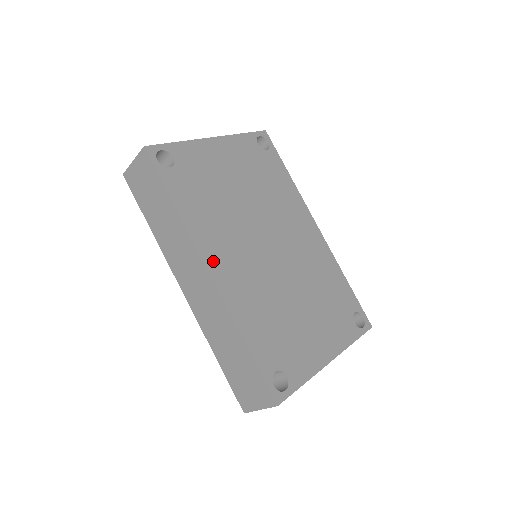
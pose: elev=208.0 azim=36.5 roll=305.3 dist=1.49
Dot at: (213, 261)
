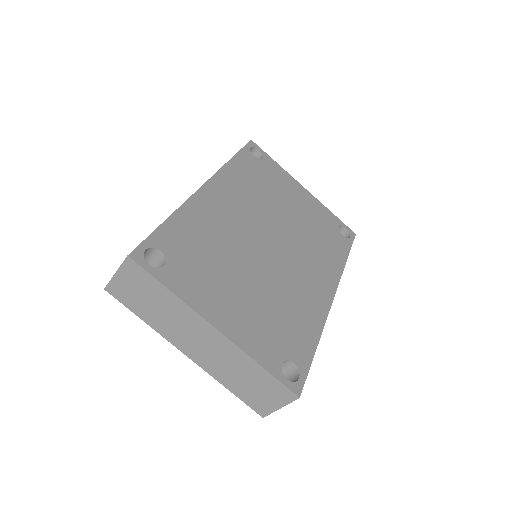
Dot at: (215, 187)
